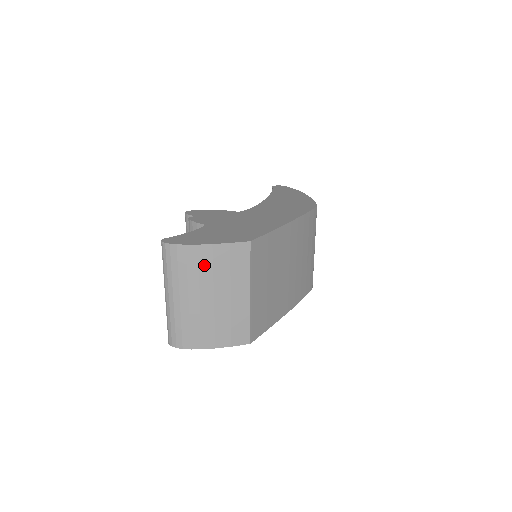
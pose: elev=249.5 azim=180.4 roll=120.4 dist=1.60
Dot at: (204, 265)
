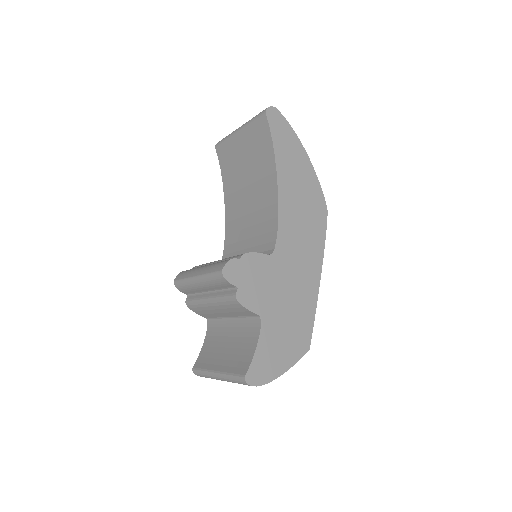
Dot at: occluded
